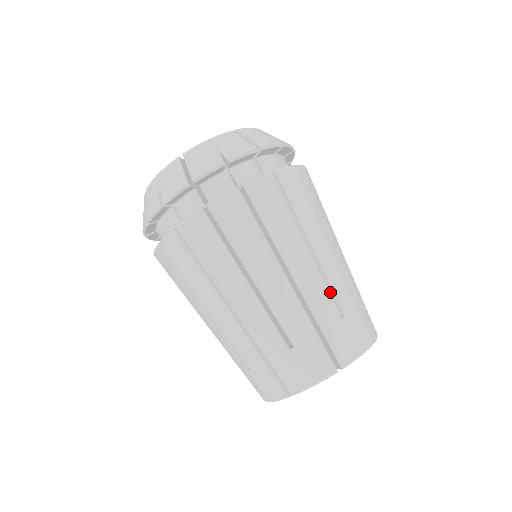
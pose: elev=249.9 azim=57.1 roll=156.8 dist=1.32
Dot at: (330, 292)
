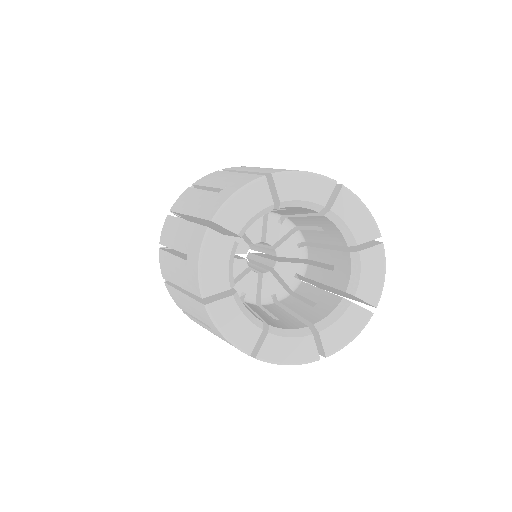
Dot at: occluded
